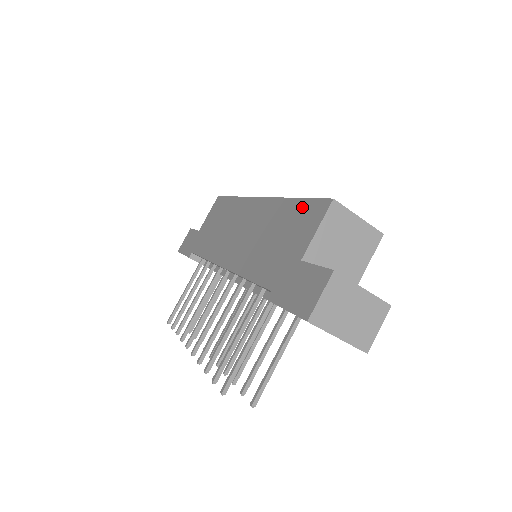
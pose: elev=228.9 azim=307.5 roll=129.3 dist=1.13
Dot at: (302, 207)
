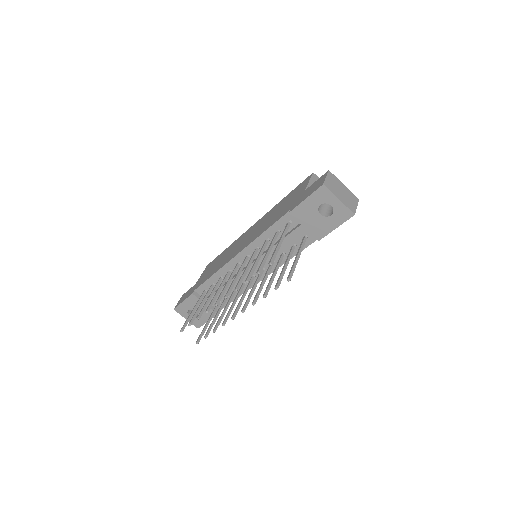
Dot at: (293, 191)
